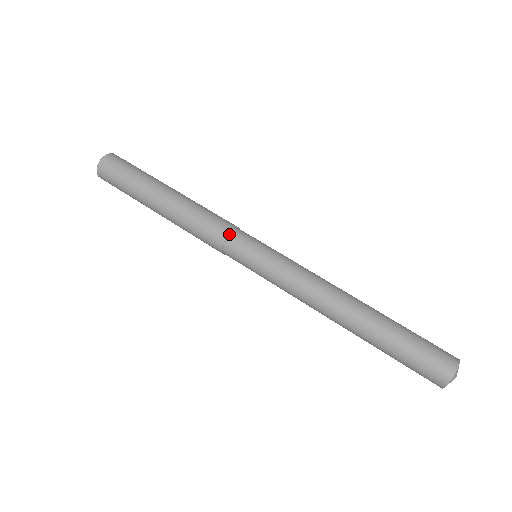
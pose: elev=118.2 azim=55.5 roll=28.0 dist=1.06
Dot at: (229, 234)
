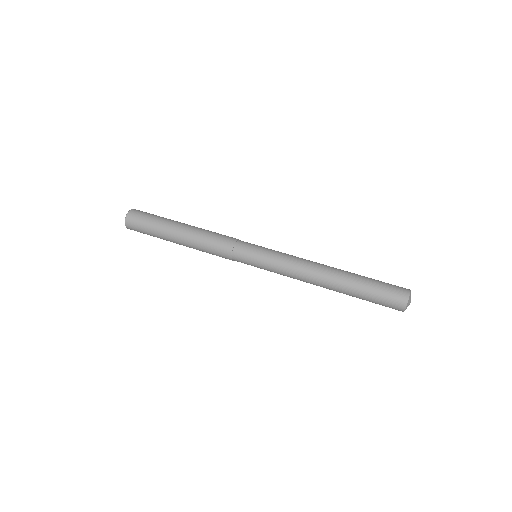
Dot at: (235, 243)
